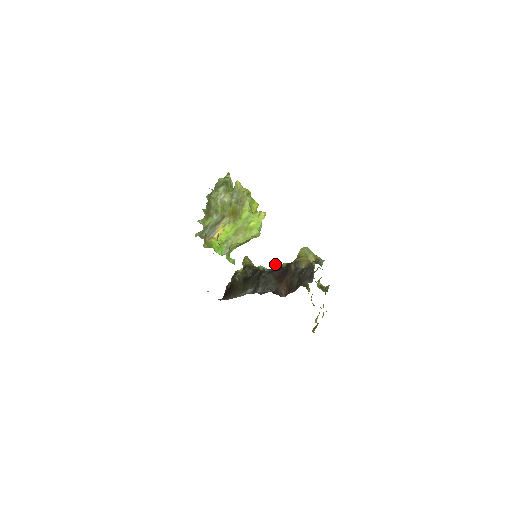
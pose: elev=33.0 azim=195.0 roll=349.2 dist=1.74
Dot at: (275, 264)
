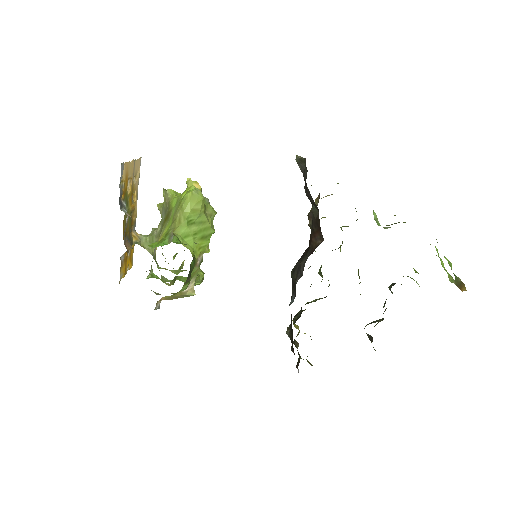
Dot at: occluded
